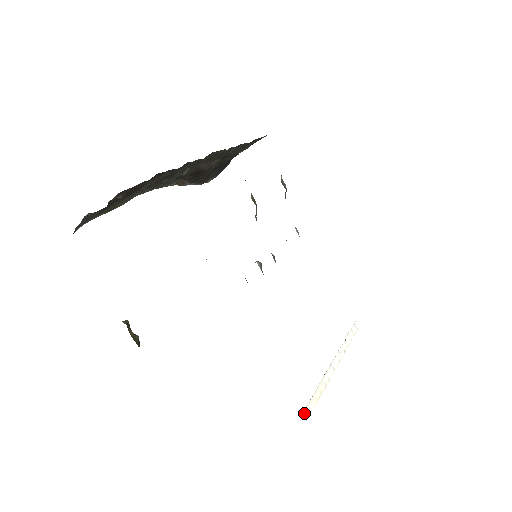
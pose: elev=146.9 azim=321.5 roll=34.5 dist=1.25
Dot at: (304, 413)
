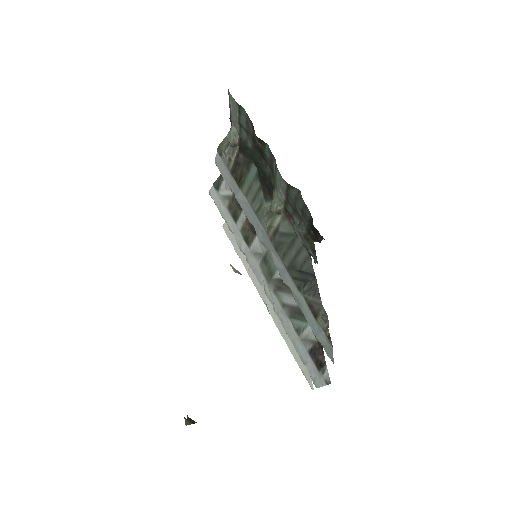
Dot at: occluded
